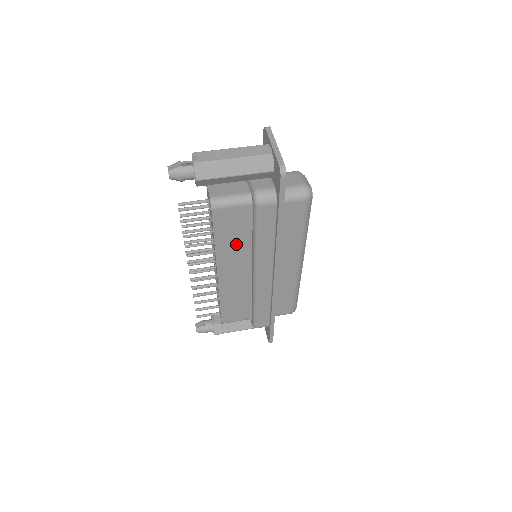
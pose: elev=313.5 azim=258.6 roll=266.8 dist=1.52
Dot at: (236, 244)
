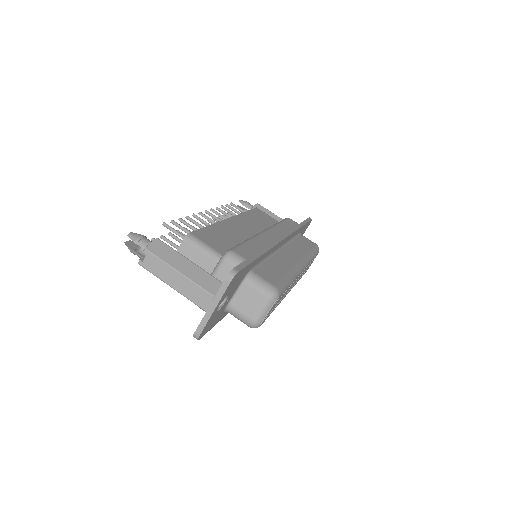
Dot at: occluded
